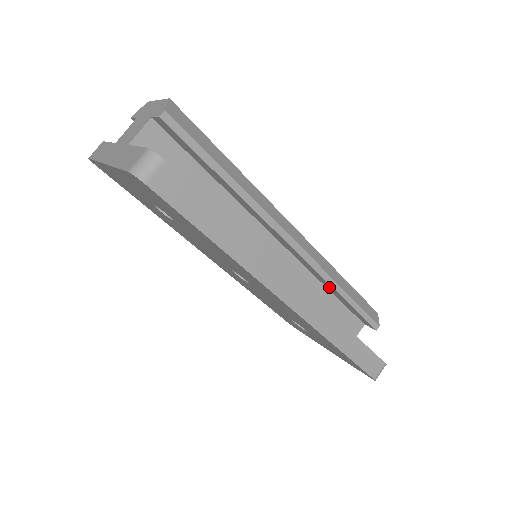
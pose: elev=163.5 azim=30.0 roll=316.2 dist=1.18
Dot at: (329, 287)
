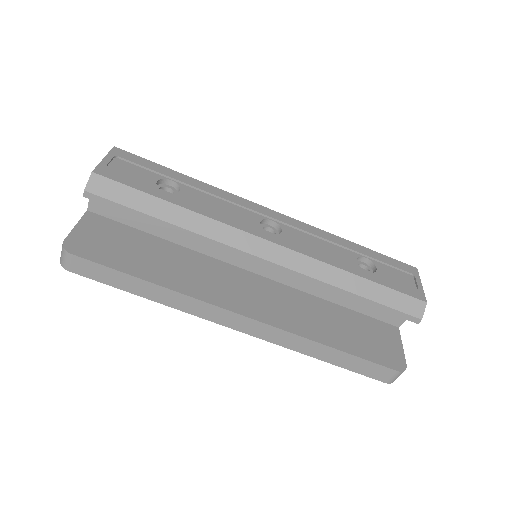
Dot at: occluded
